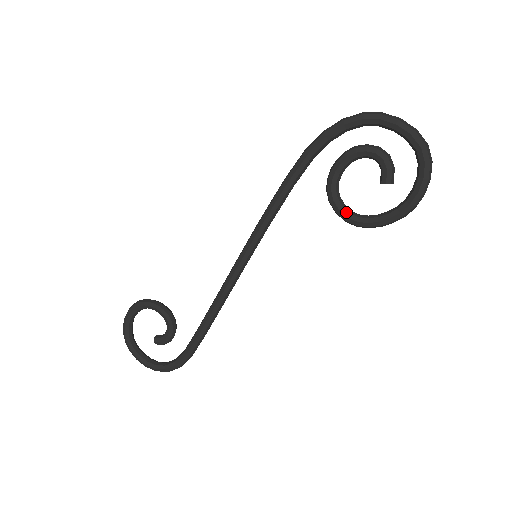
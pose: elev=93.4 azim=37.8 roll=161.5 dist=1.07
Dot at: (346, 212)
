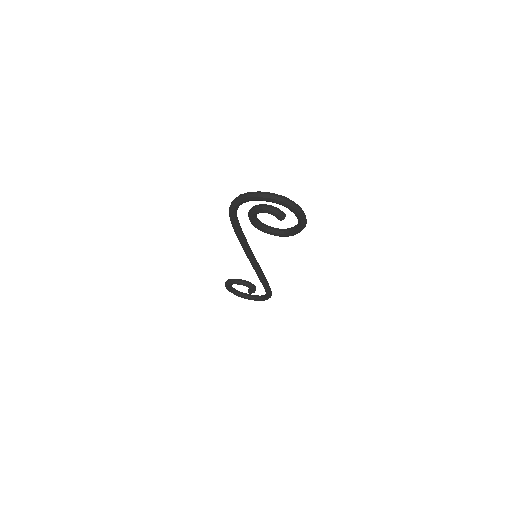
Dot at: (276, 234)
